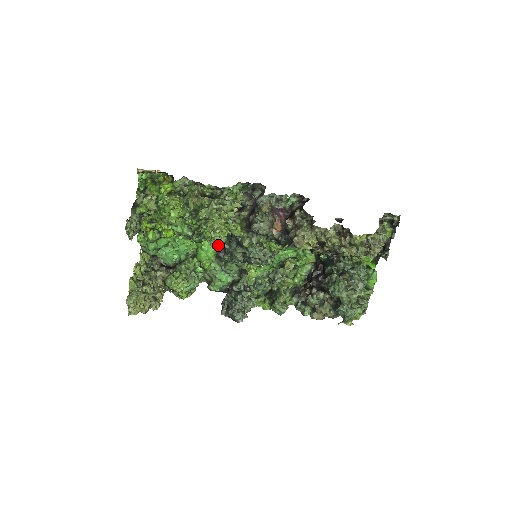
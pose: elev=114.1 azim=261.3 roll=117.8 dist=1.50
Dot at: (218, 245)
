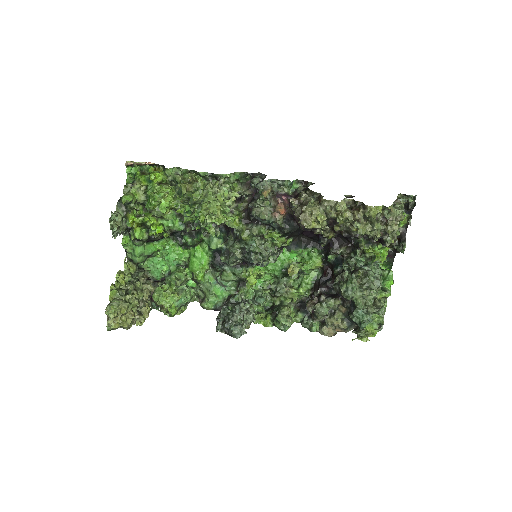
Dot at: (213, 251)
